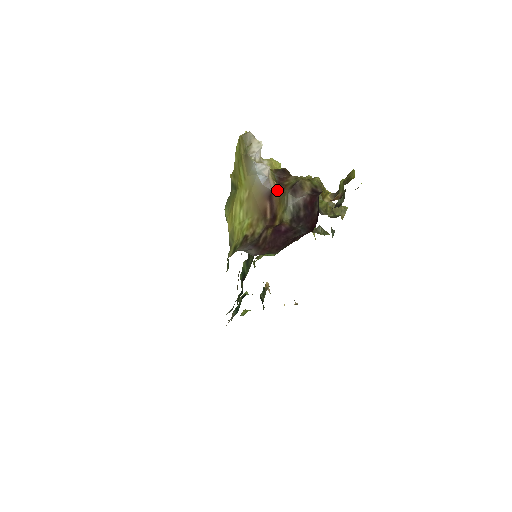
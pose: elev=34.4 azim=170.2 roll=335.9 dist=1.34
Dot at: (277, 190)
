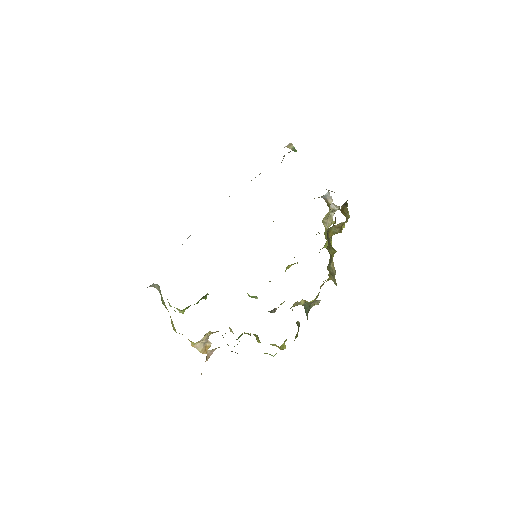
Dot at: (324, 199)
